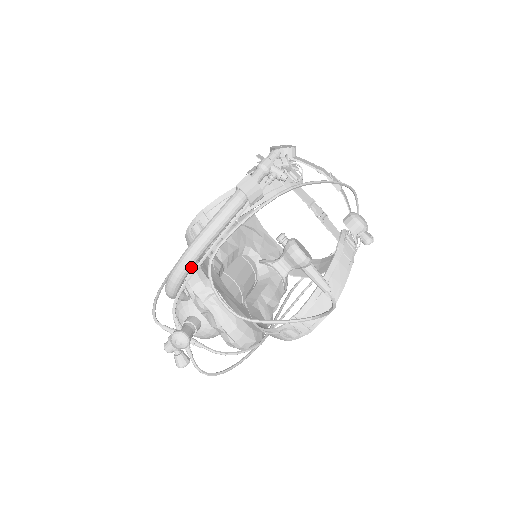
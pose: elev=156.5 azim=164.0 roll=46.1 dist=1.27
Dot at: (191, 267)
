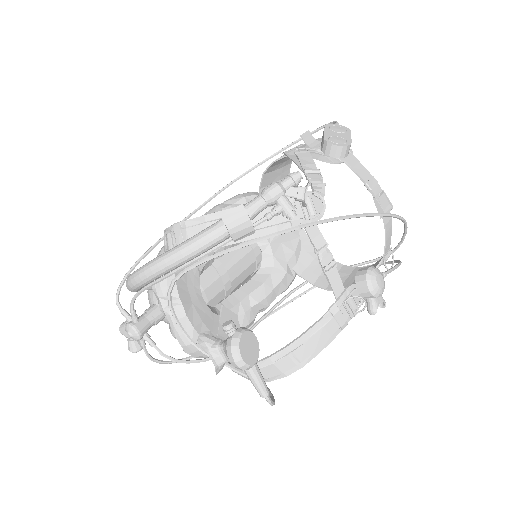
Dot at: (149, 282)
